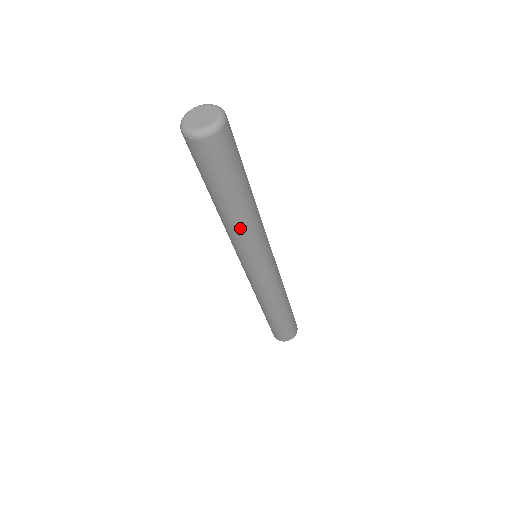
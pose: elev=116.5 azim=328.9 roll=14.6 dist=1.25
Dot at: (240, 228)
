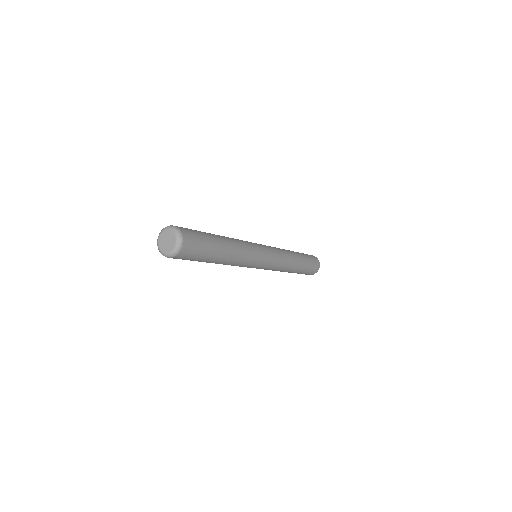
Dot at: (237, 257)
